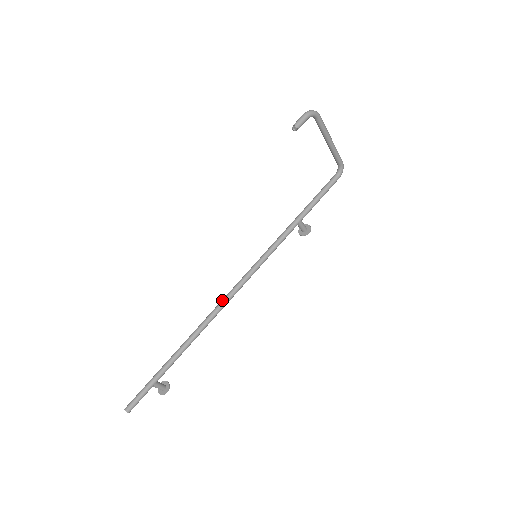
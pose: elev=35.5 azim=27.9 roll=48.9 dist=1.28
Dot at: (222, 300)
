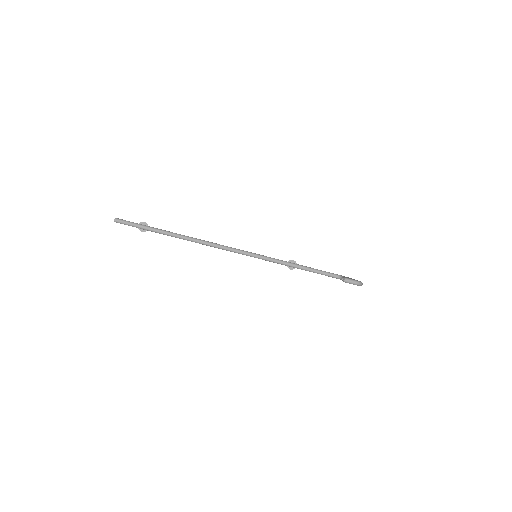
Dot at: (217, 245)
